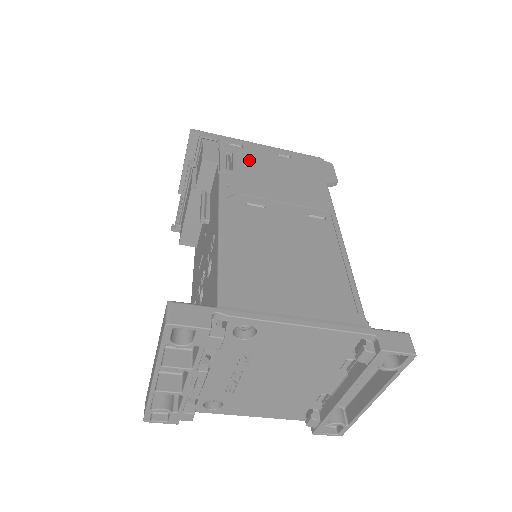
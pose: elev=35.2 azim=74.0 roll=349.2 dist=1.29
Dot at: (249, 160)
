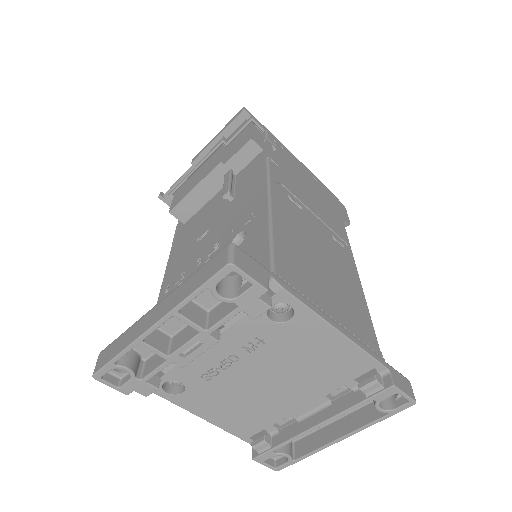
Dot at: (289, 163)
